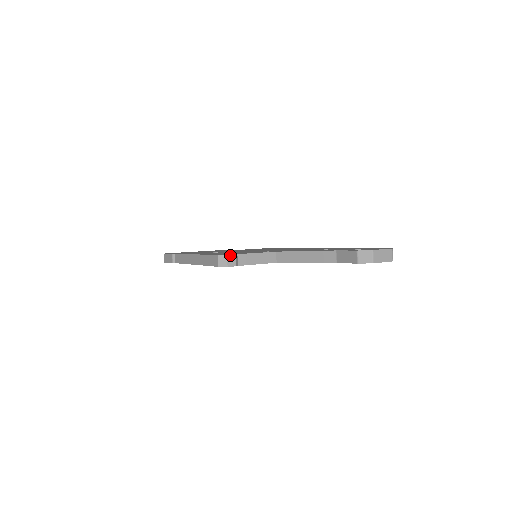
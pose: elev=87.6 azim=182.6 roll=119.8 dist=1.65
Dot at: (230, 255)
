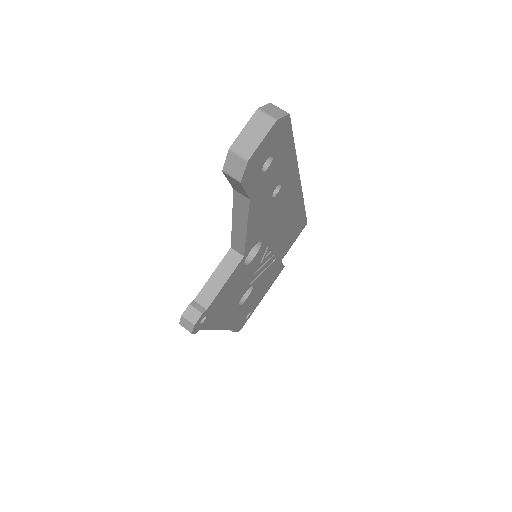
Dot at: (185, 312)
